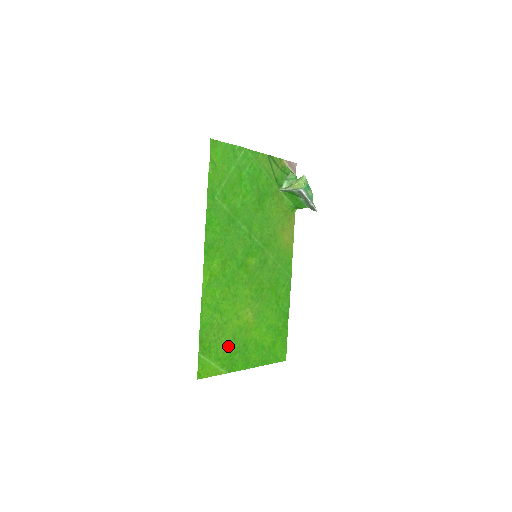
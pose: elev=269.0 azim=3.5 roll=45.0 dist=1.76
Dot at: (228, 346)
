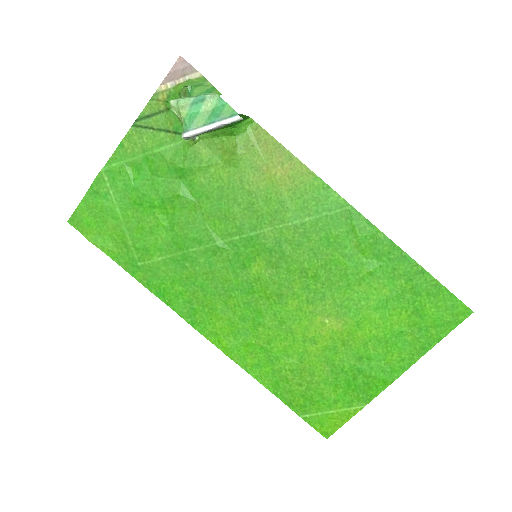
Dot at: (334, 379)
